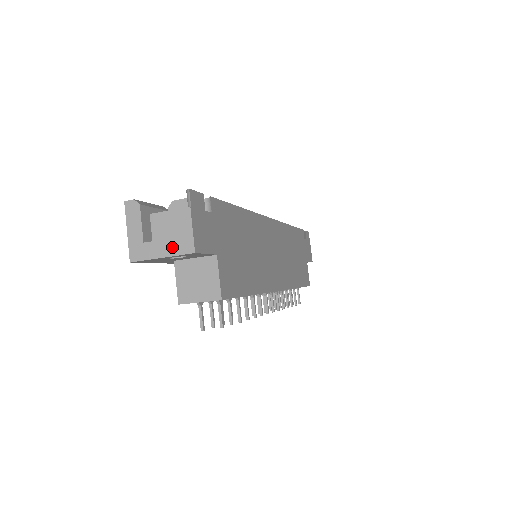
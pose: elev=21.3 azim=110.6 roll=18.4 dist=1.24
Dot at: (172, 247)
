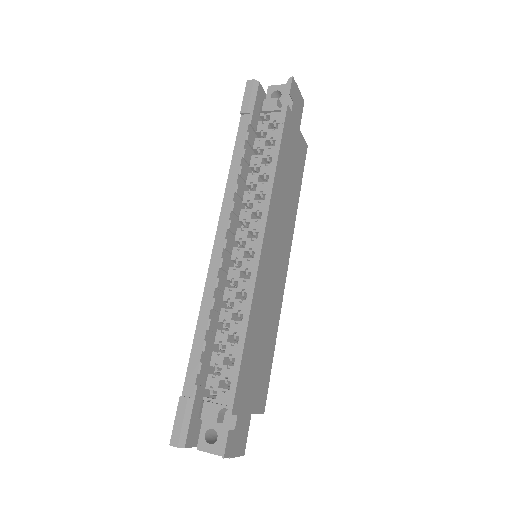
Dot at: occluded
